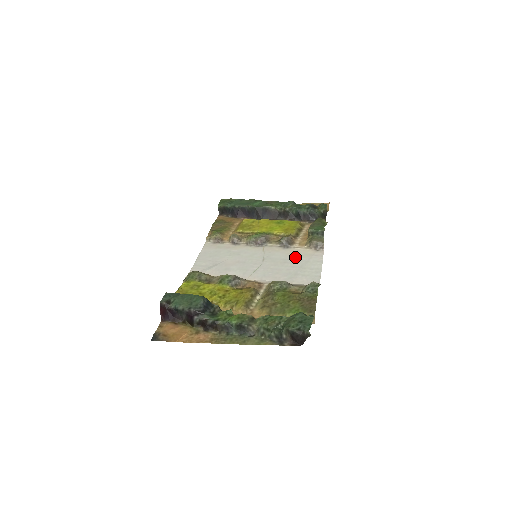
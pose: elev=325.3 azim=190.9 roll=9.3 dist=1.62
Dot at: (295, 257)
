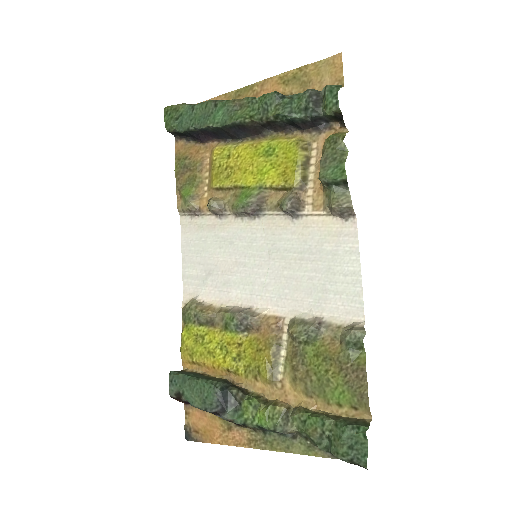
Dot at: (314, 244)
